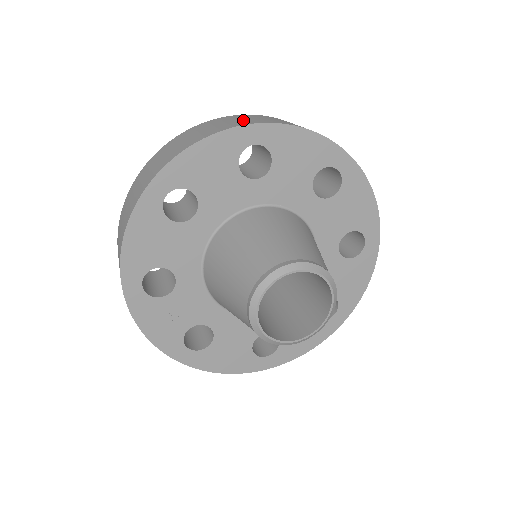
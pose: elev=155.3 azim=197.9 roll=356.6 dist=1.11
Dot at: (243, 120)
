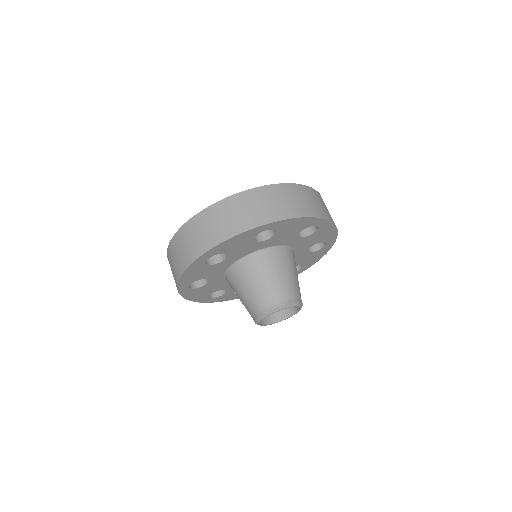
Dot at: (193, 244)
